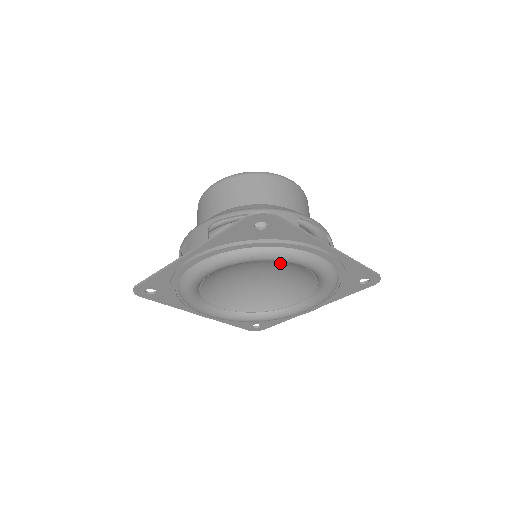
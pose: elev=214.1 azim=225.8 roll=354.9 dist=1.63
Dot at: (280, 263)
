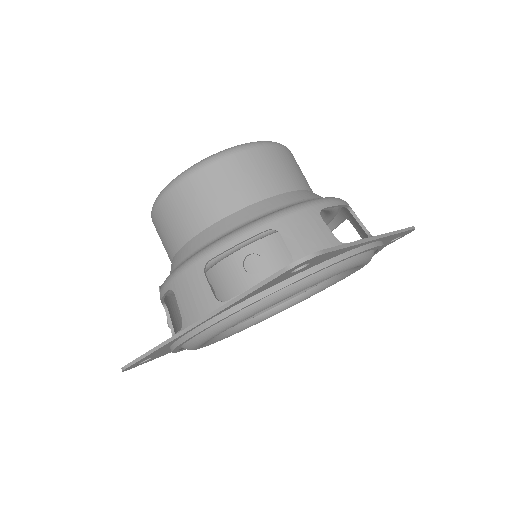
Dot at: occluded
